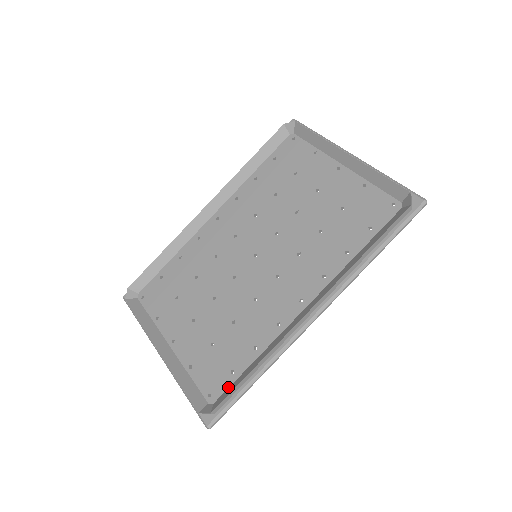
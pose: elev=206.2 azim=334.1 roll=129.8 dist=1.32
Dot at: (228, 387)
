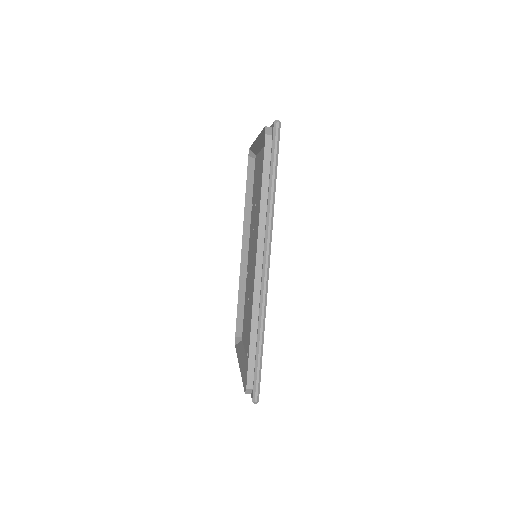
Dot at: occluded
